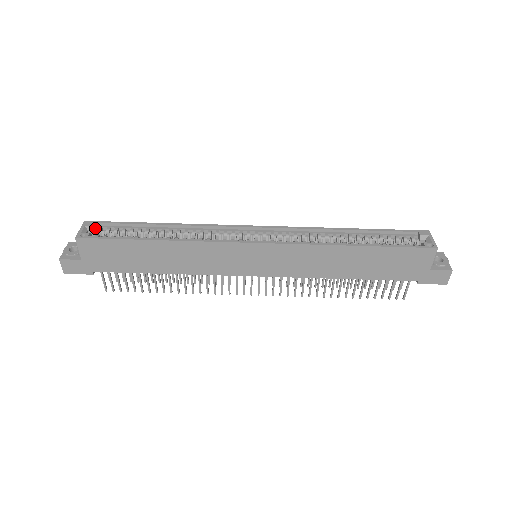
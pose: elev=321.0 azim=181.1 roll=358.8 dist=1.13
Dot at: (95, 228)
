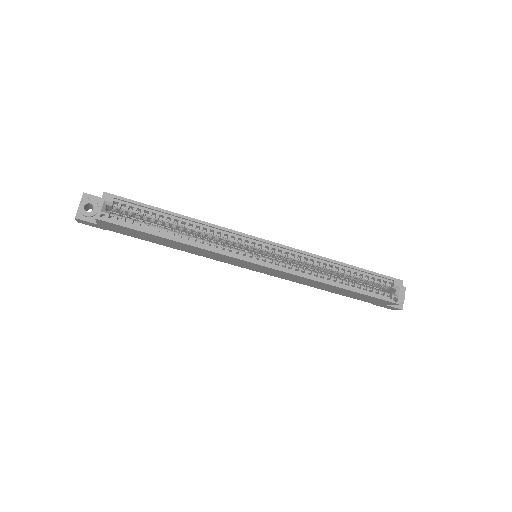
Dot at: (114, 201)
